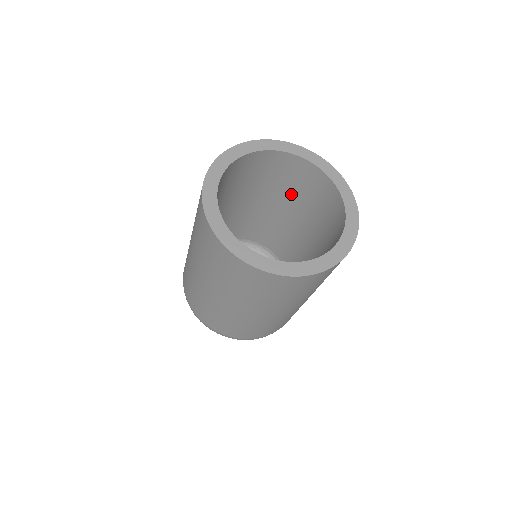
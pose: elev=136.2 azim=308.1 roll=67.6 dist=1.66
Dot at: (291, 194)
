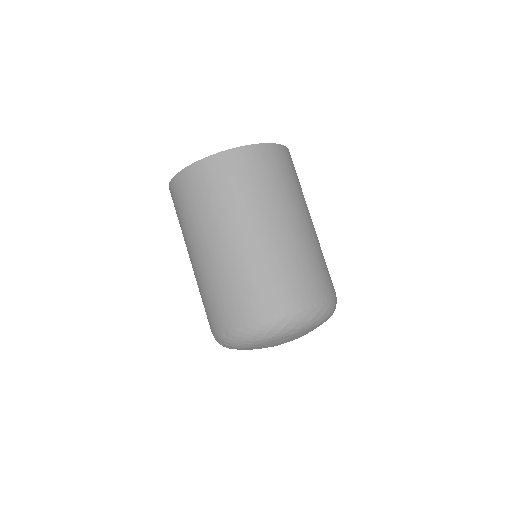
Dot at: occluded
